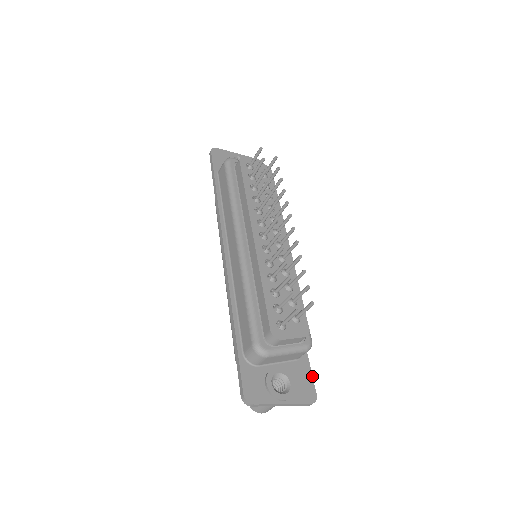
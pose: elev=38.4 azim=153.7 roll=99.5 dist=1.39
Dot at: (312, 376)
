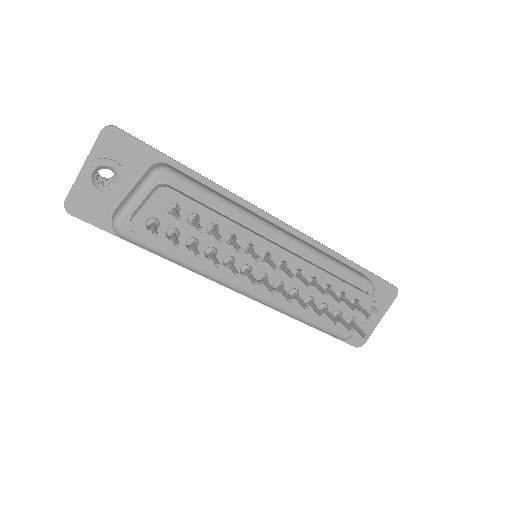
Dot at: (383, 280)
